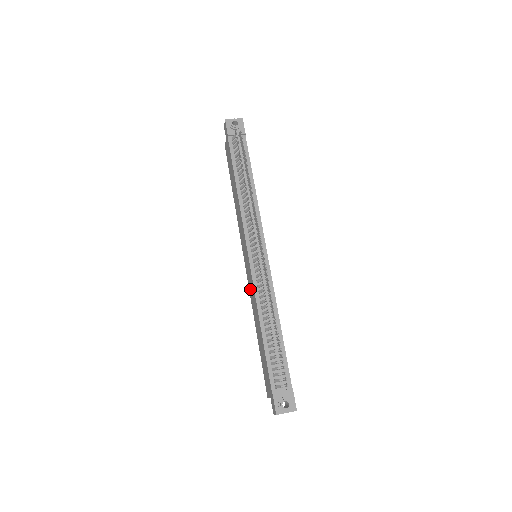
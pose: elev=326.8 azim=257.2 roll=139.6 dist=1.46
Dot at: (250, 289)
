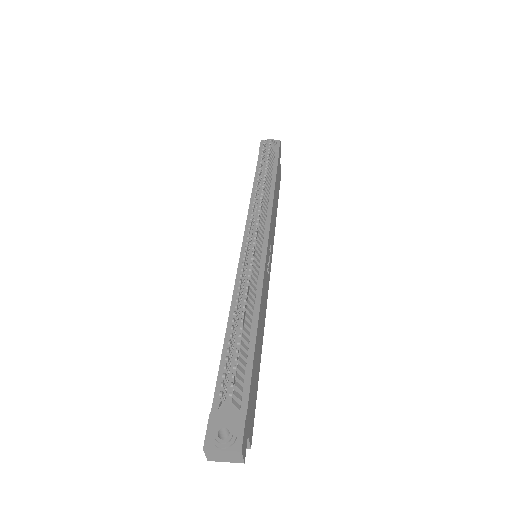
Dot at: occluded
